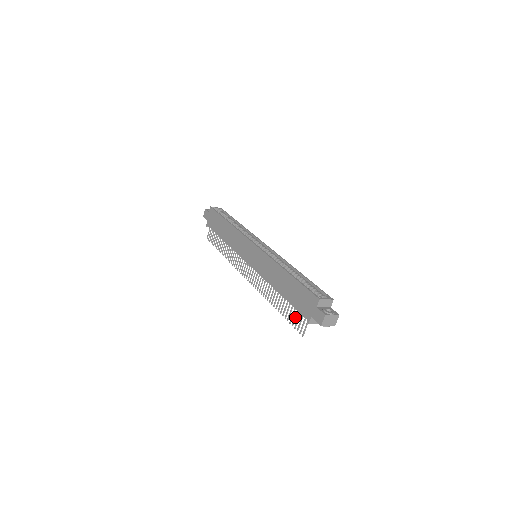
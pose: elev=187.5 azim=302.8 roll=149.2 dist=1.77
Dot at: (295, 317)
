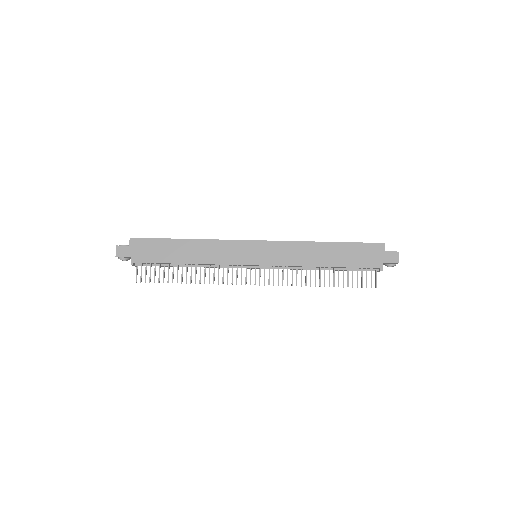
Dot at: occluded
